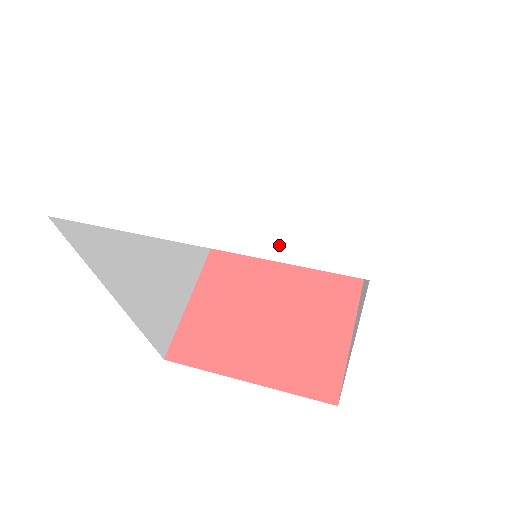
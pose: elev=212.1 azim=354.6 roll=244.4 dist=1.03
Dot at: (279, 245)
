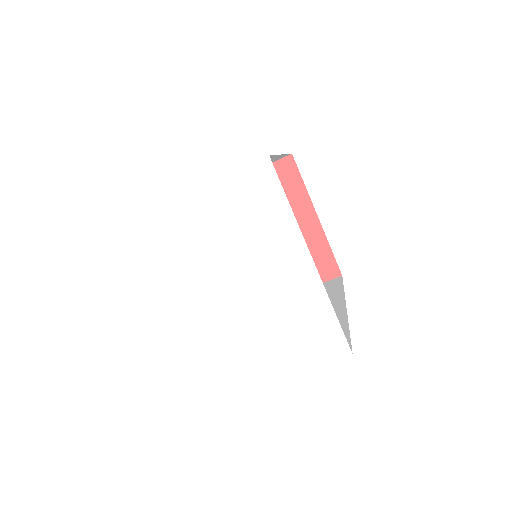
Dot at: (194, 355)
